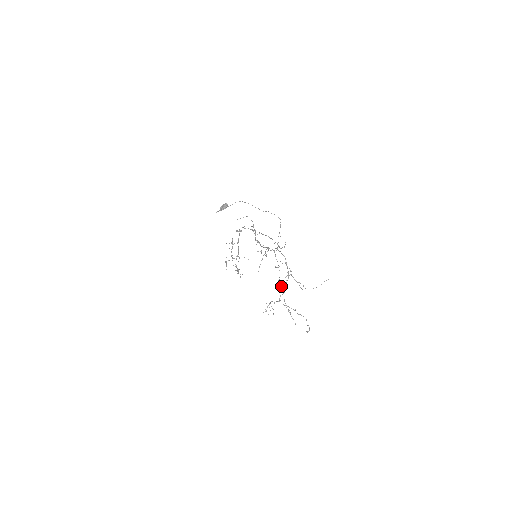
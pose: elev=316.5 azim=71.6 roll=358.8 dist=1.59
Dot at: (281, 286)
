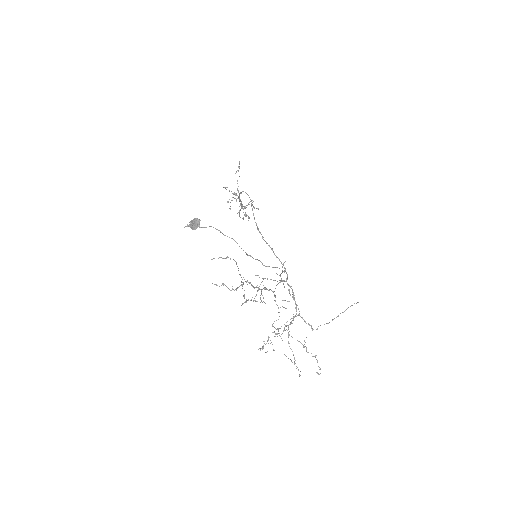
Dot at: occluded
